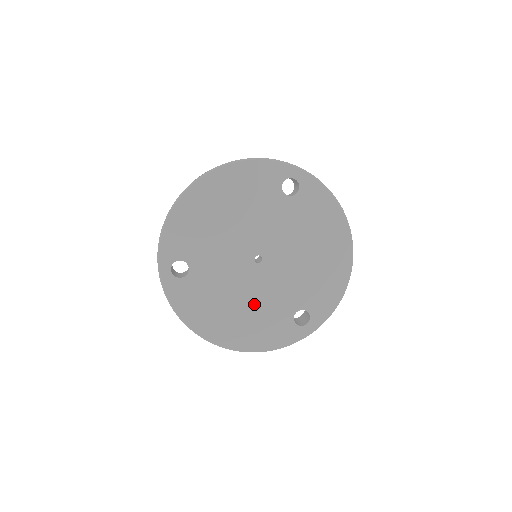
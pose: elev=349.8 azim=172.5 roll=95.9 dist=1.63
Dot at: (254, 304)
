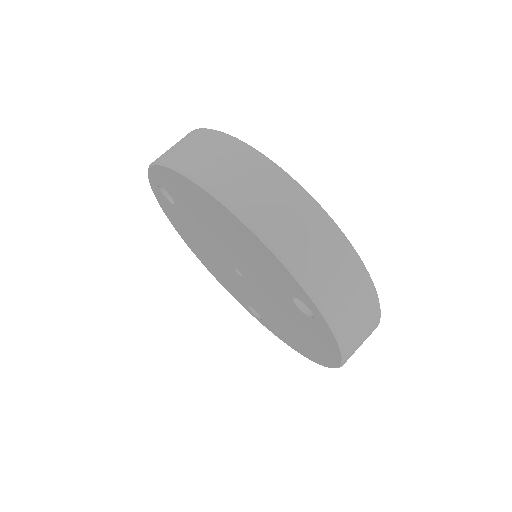
Dot at: (222, 270)
